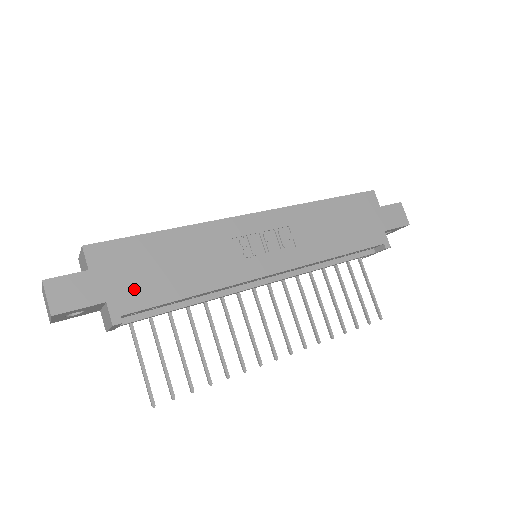
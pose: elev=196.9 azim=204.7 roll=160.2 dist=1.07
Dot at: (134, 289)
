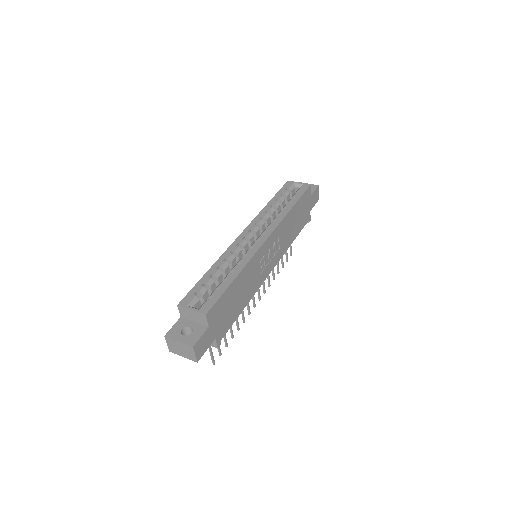
Dot at: (225, 323)
